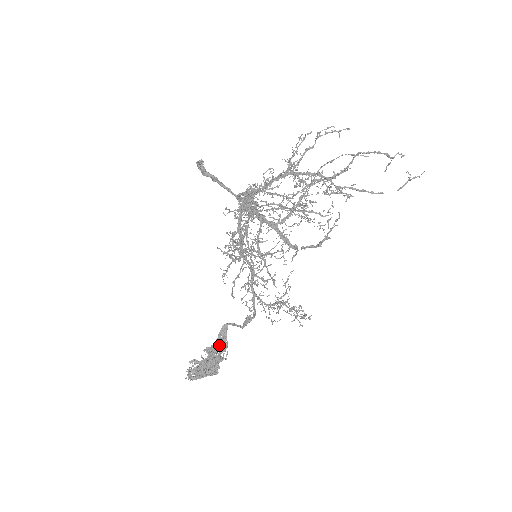
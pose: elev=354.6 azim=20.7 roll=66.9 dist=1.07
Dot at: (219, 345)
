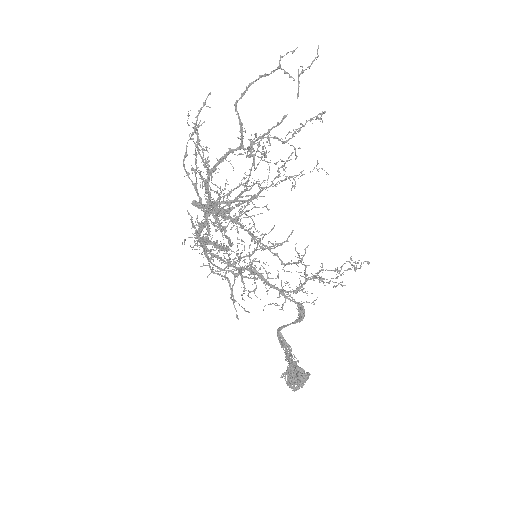
Dot at: (287, 351)
